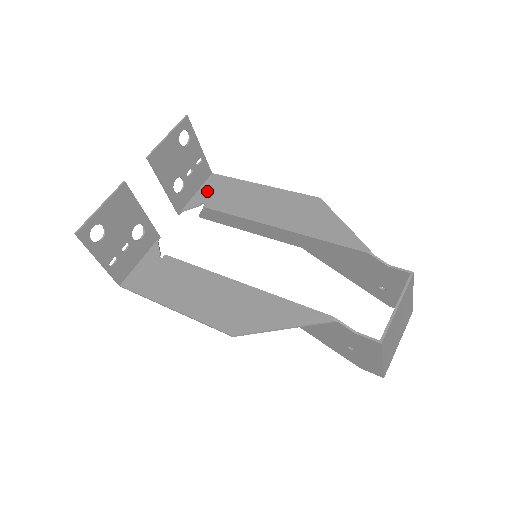
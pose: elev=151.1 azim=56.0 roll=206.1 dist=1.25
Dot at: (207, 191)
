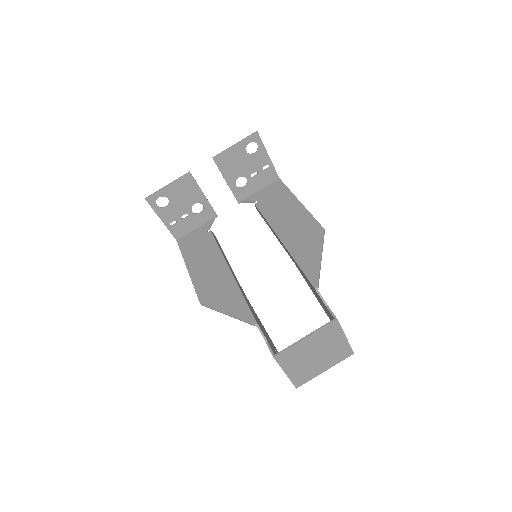
Dot at: (266, 192)
